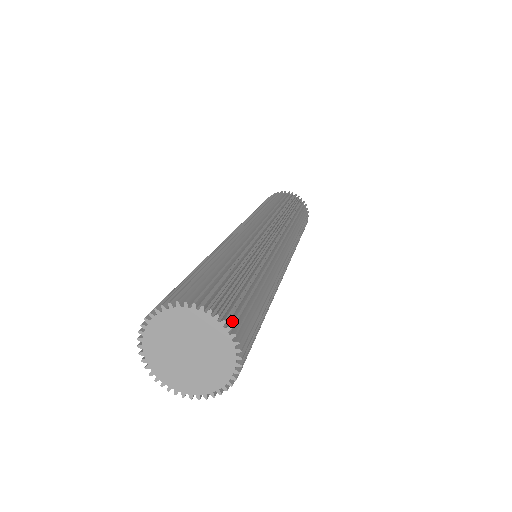
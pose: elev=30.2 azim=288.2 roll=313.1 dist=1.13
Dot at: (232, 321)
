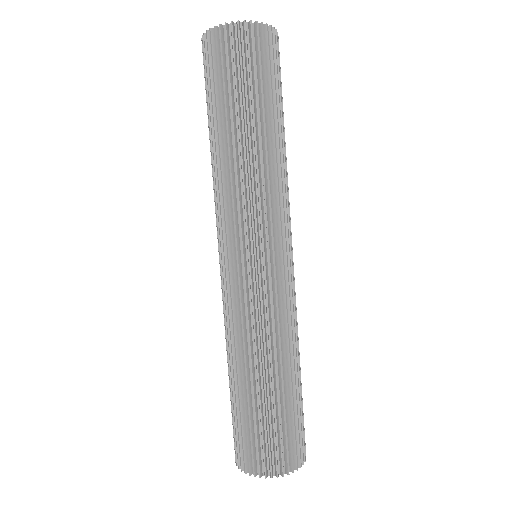
Dot at: (305, 449)
